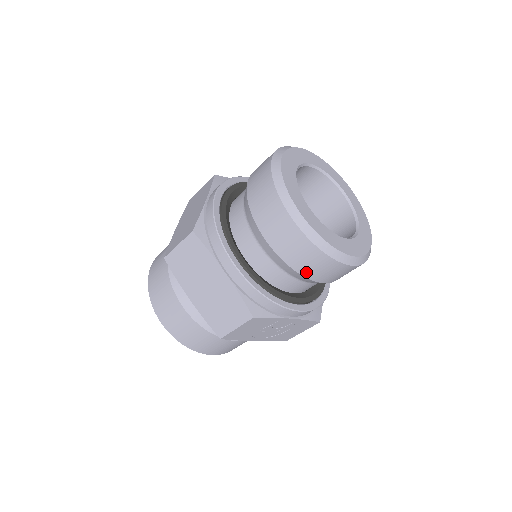
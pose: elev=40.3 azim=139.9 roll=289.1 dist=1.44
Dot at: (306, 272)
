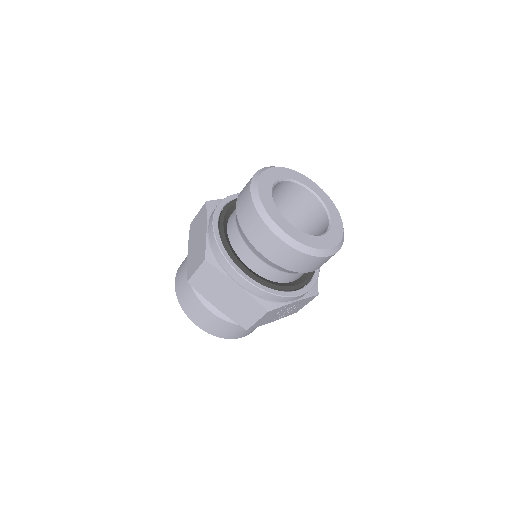
Dot at: (299, 269)
